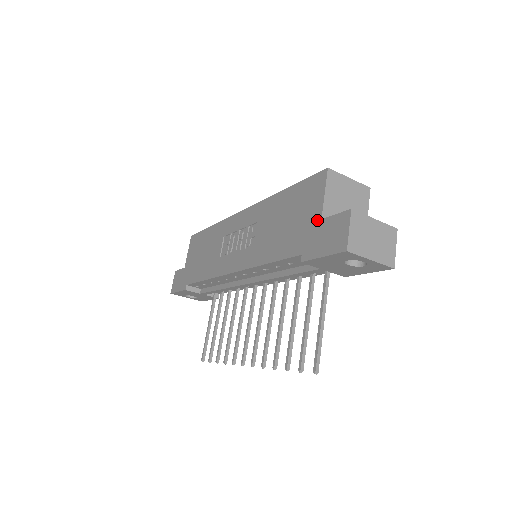
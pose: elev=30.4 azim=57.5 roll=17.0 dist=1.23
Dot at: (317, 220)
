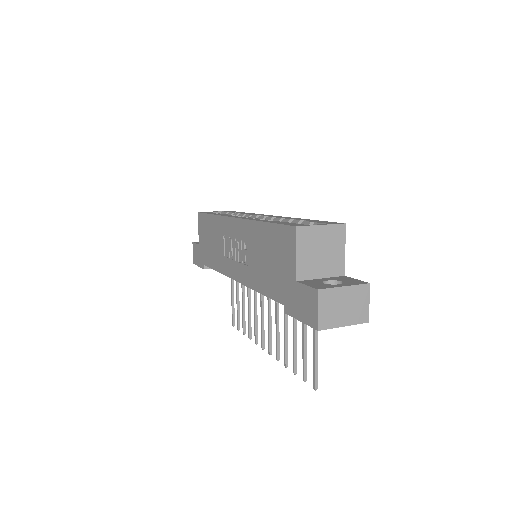
Dot at: (293, 280)
